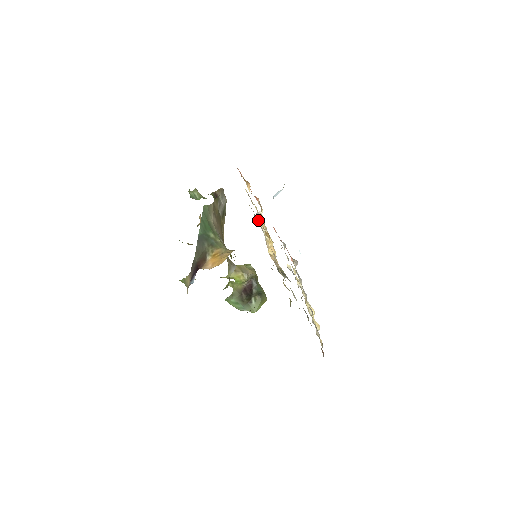
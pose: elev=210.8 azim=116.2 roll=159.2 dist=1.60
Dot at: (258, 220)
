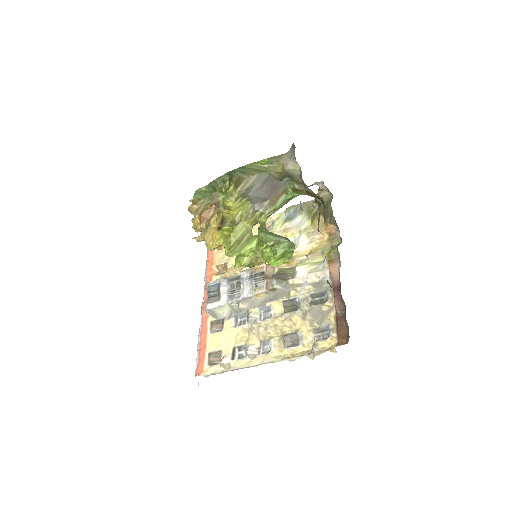
Dot at: (218, 278)
